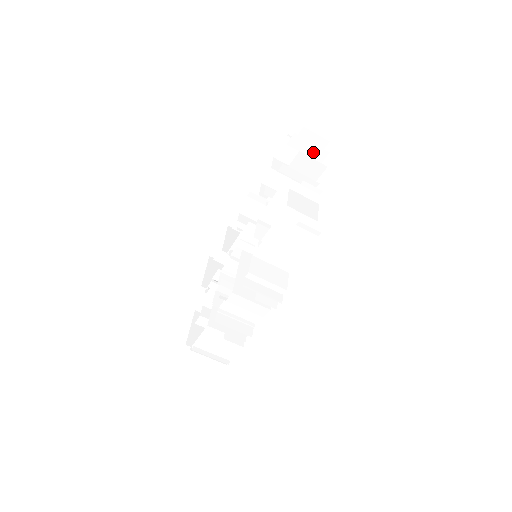
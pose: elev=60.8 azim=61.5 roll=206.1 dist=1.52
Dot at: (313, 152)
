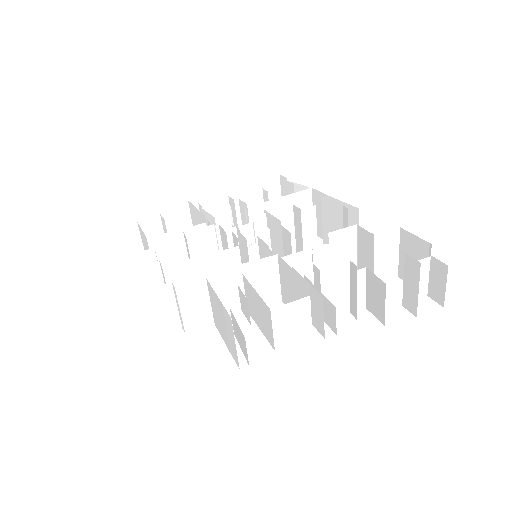
Dot at: (410, 293)
